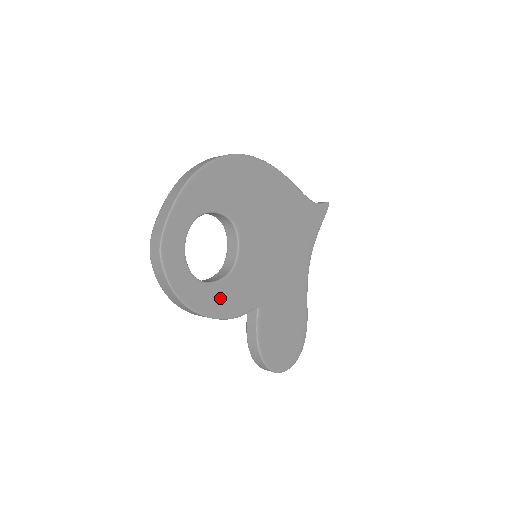
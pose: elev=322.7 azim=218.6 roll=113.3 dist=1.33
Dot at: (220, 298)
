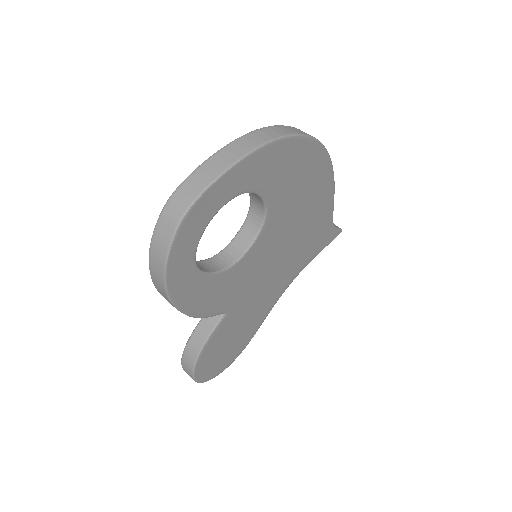
Dot at: (202, 293)
